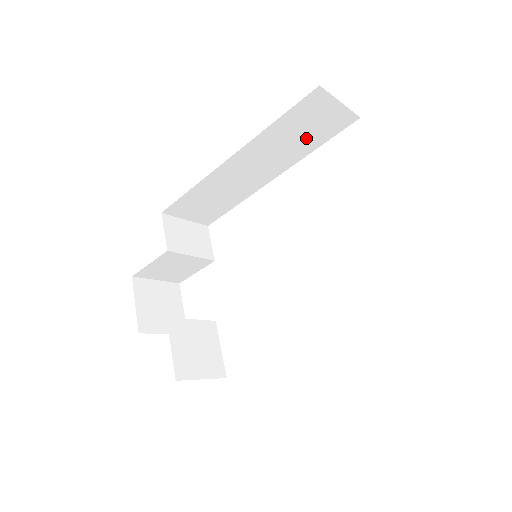
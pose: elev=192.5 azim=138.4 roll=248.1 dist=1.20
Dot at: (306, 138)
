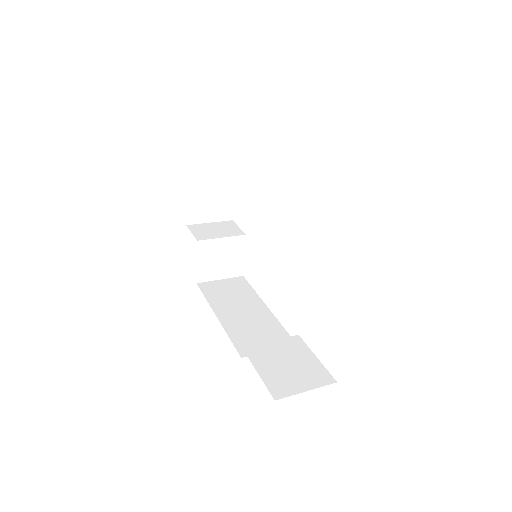
Dot at: occluded
